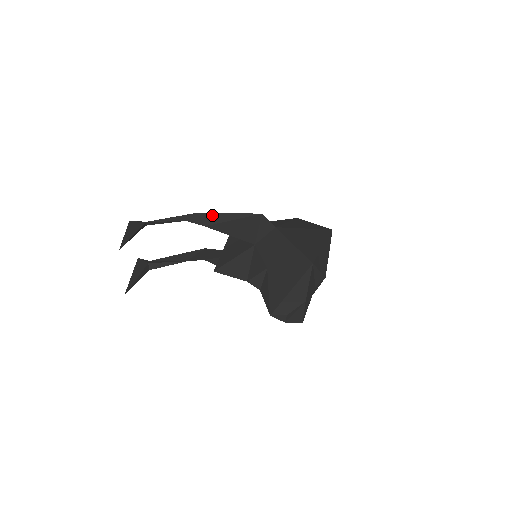
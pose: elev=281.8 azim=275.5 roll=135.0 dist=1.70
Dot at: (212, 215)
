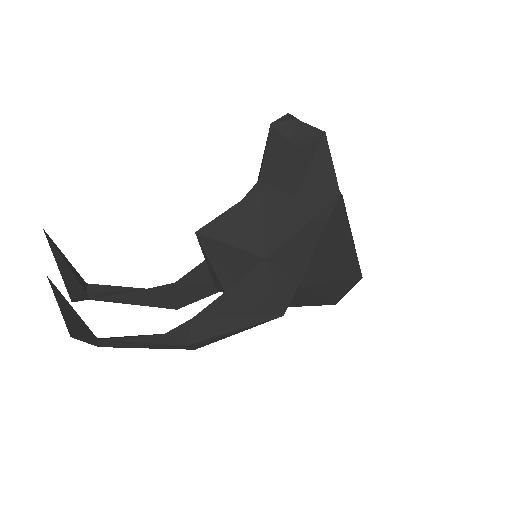
Dot at: occluded
